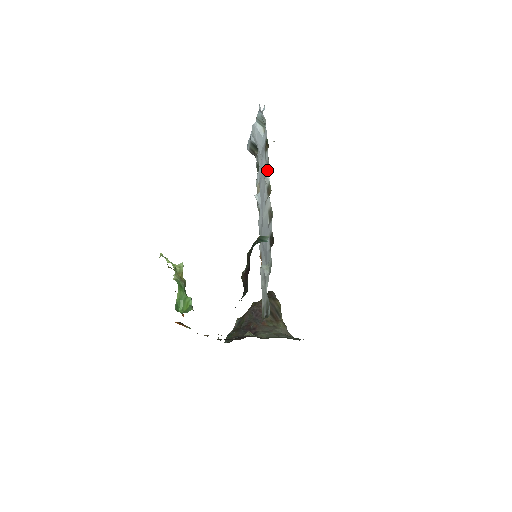
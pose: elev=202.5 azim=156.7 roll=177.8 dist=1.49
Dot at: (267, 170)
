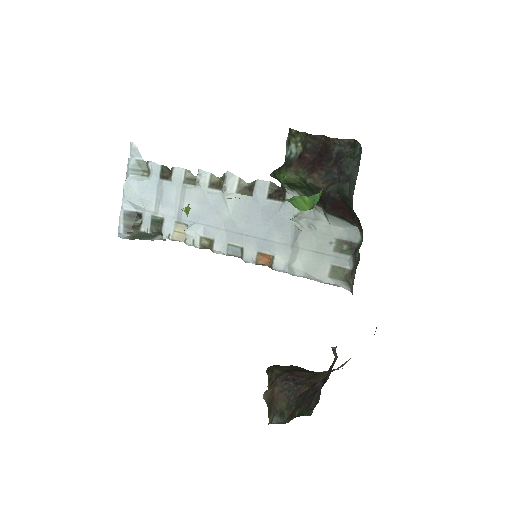
Dot at: (190, 183)
